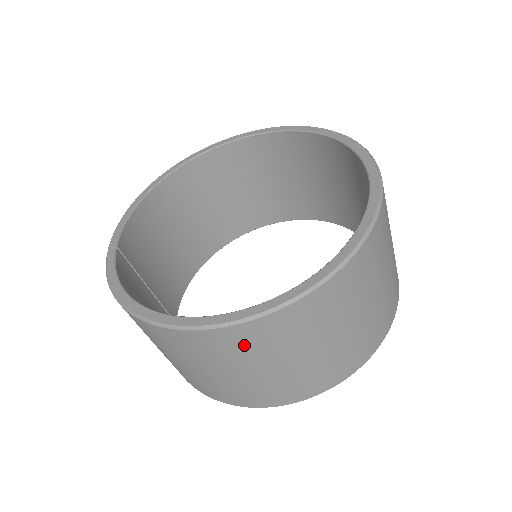
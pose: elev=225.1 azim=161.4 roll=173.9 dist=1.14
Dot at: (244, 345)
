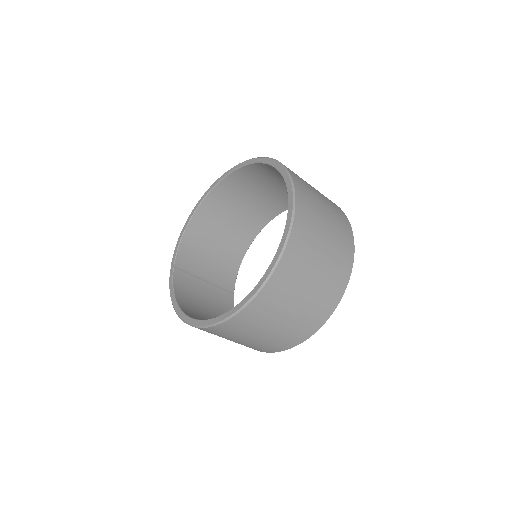
Dot at: (228, 332)
